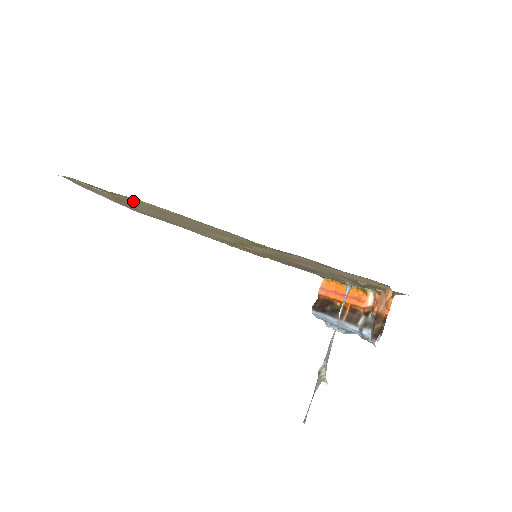
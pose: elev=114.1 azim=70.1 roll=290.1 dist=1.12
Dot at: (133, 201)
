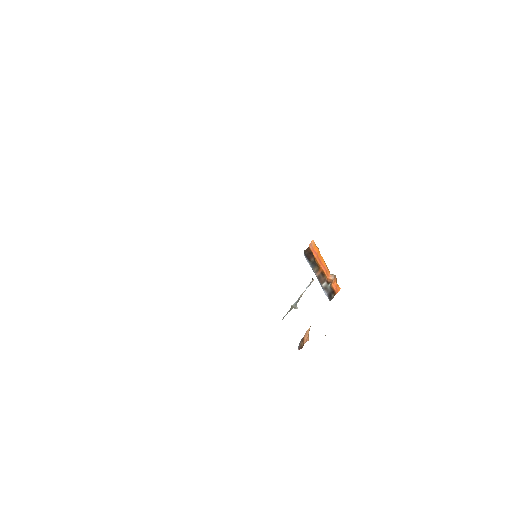
Dot at: occluded
